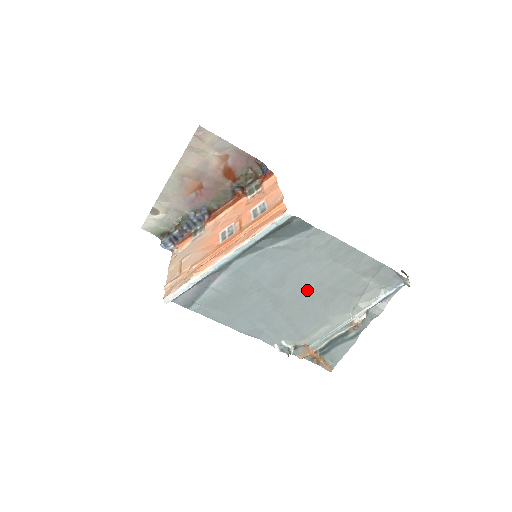
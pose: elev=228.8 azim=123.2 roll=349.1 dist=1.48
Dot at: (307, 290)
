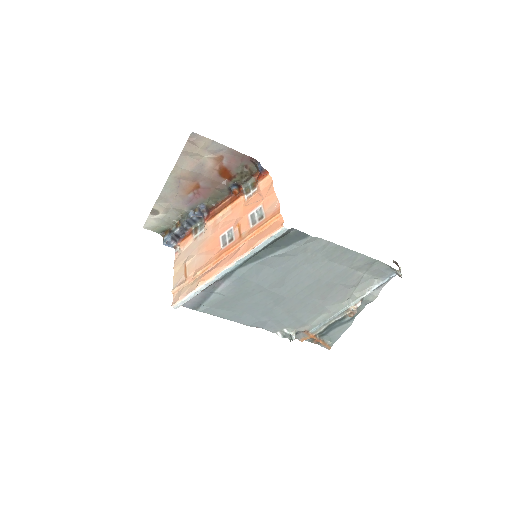
Dot at: (305, 287)
